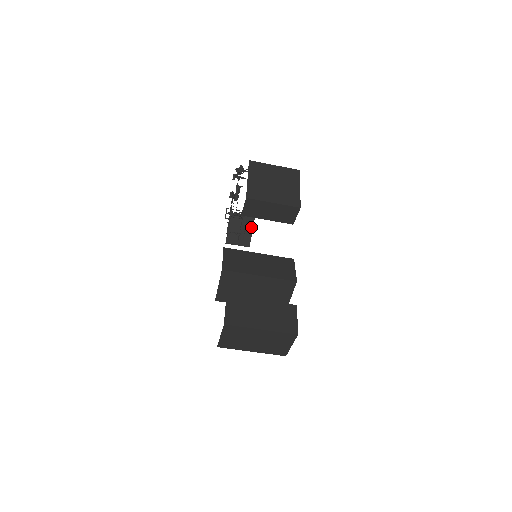
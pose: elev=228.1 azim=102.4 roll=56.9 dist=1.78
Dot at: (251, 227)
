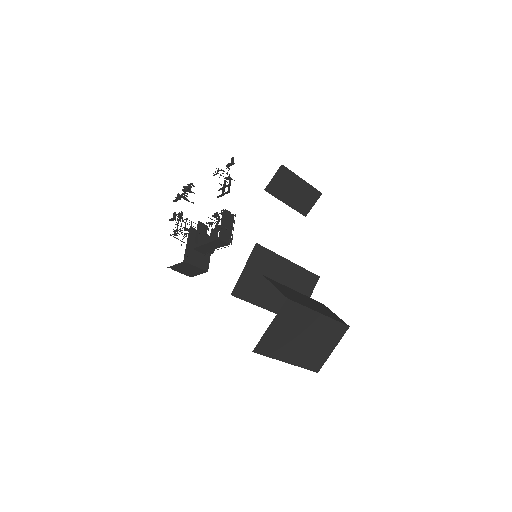
Dot at: occluded
